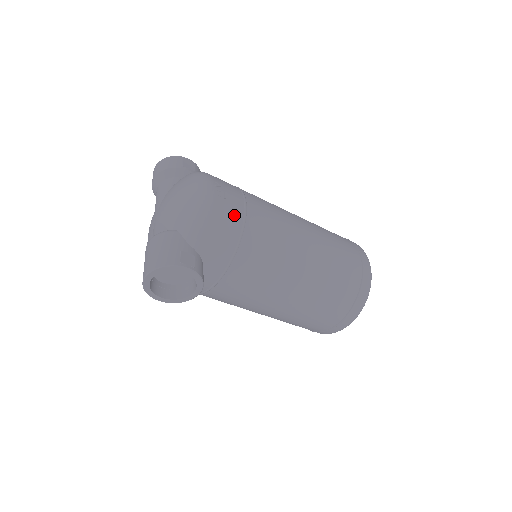
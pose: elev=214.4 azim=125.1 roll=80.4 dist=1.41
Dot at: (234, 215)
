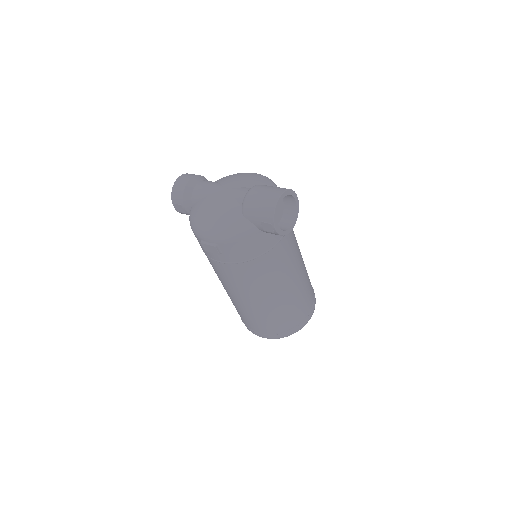
Dot at: occluded
